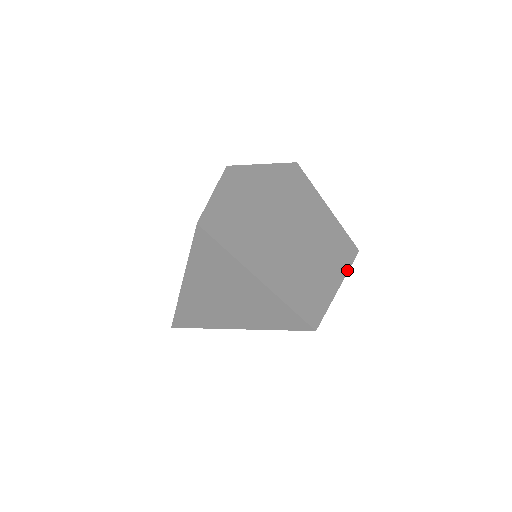
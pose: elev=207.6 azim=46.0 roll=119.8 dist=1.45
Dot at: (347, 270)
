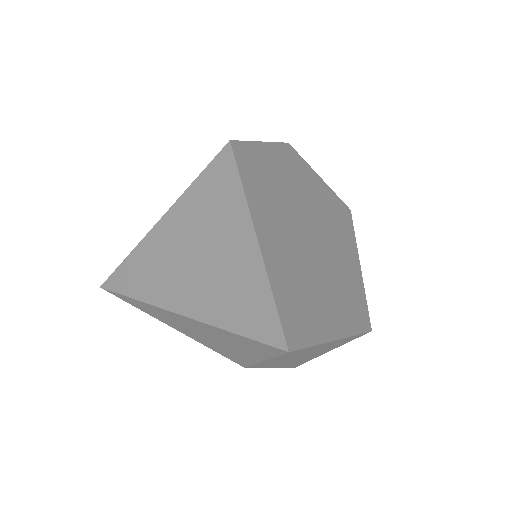
Dot at: (352, 333)
